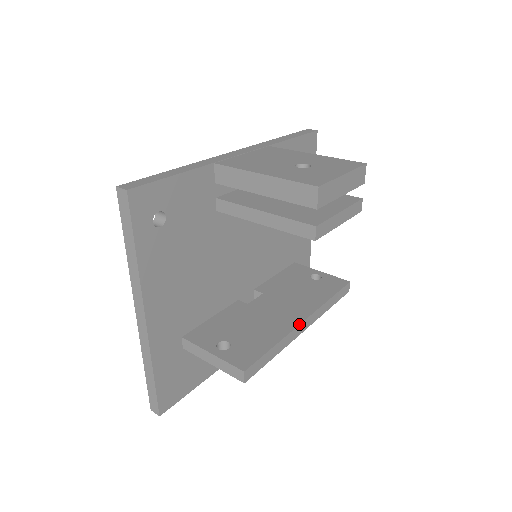
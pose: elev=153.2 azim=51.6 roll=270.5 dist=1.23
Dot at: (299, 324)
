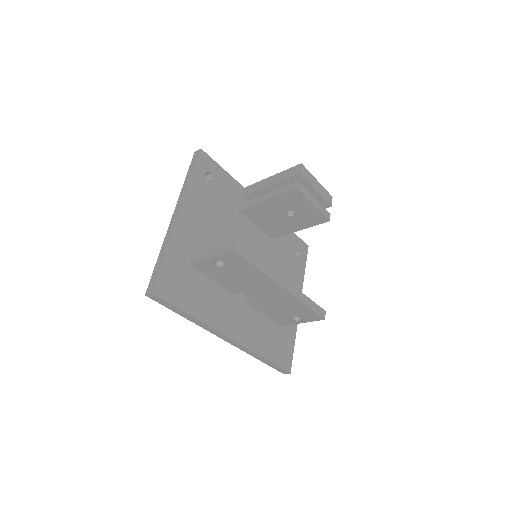
Dot at: (280, 276)
